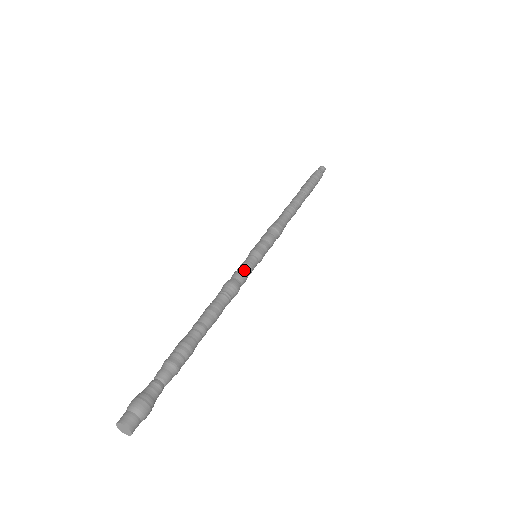
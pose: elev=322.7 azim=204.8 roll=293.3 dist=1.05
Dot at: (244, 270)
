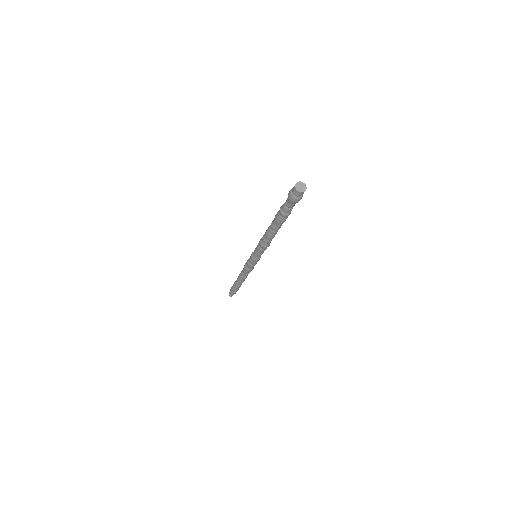
Dot at: occluded
